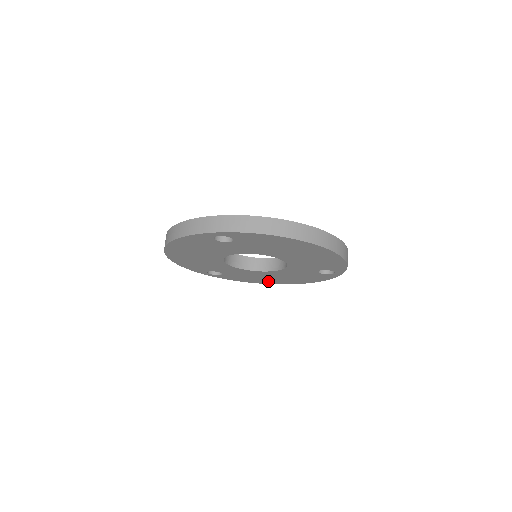
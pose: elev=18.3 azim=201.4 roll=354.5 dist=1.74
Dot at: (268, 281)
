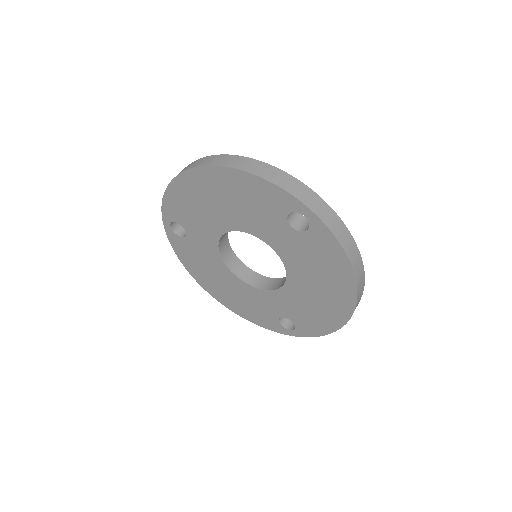
Dot at: (207, 281)
